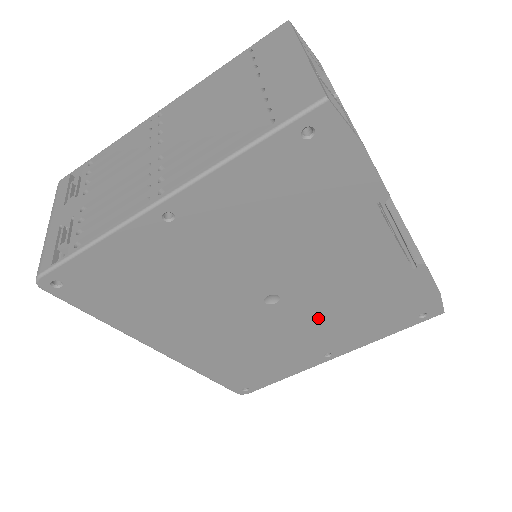
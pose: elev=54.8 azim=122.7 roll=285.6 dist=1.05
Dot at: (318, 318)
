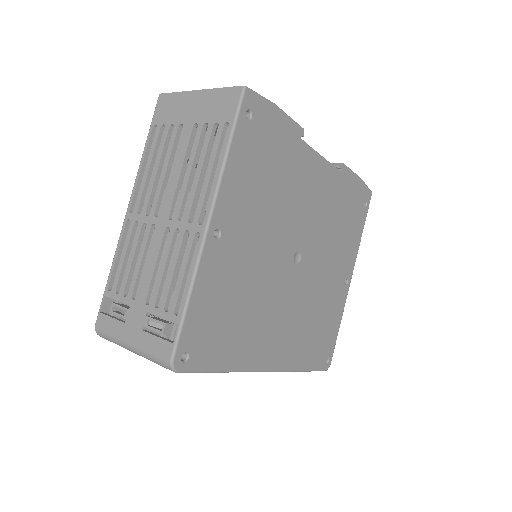
Dot at: (325, 253)
